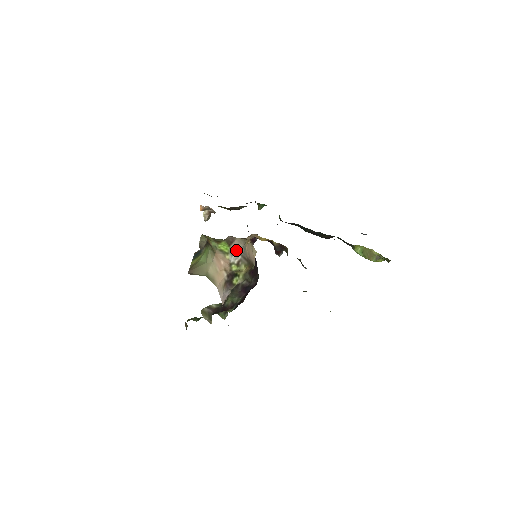
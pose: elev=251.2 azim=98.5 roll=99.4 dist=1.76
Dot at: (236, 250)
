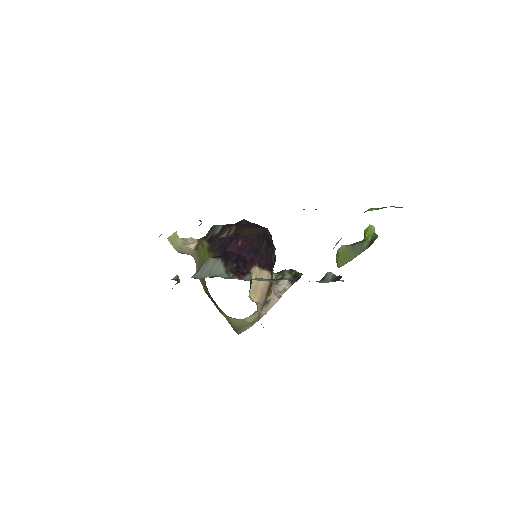
Dot at: occluded
